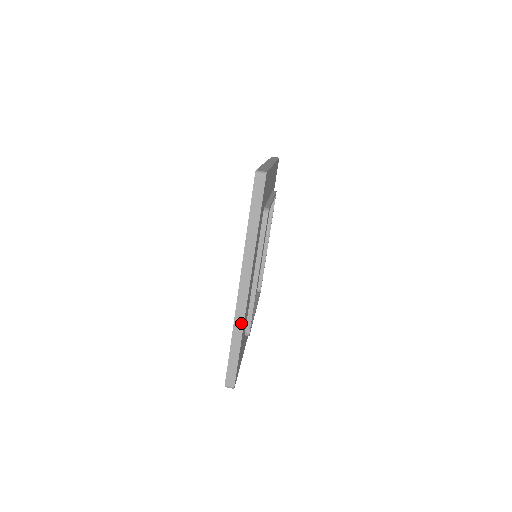
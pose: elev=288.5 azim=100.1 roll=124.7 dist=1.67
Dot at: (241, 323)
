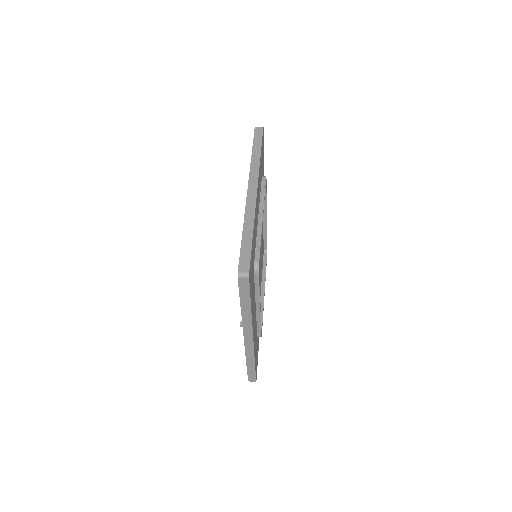
Dot at: (252, 214)
